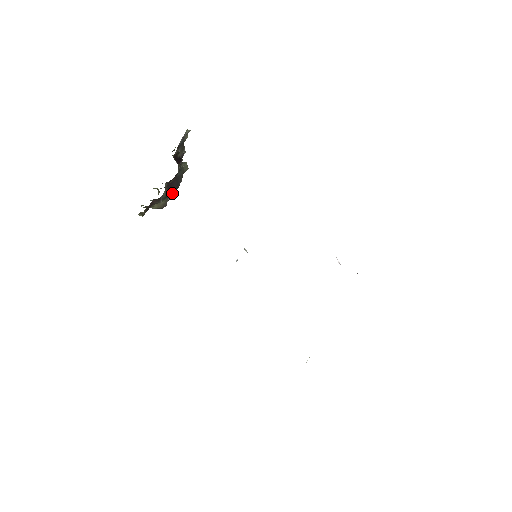
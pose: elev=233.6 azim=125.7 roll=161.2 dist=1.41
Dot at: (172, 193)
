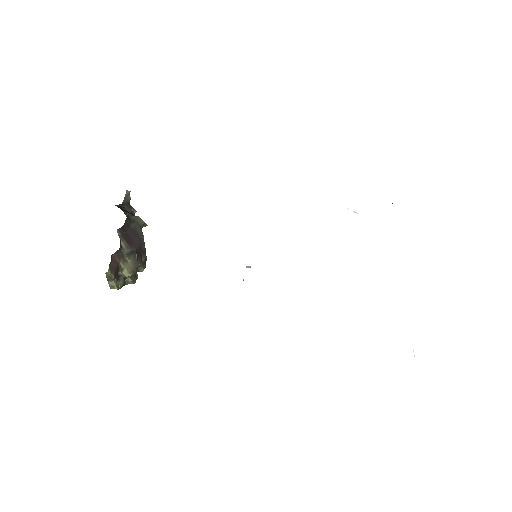
Dot at: (140, 254)
